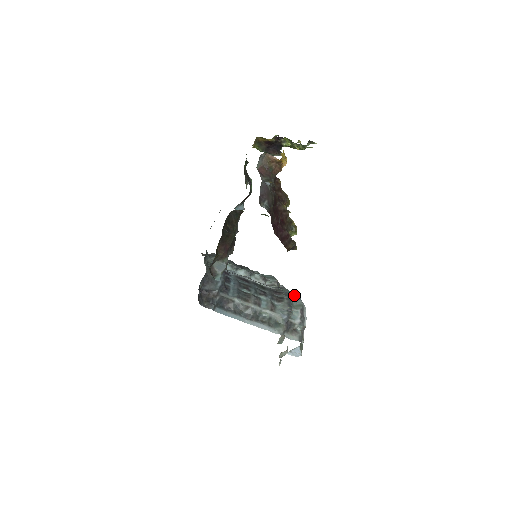
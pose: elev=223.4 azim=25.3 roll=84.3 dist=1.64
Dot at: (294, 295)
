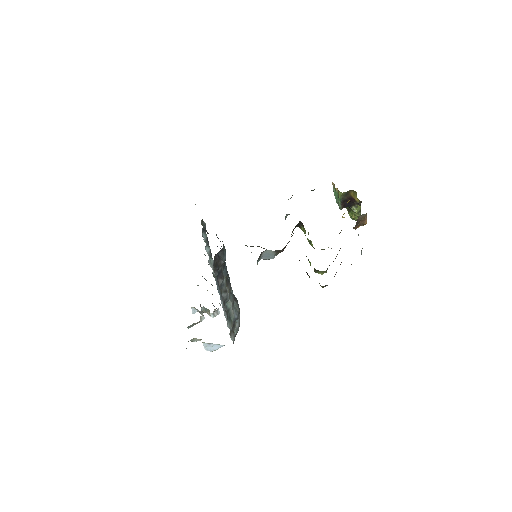
Dot at: occluded
